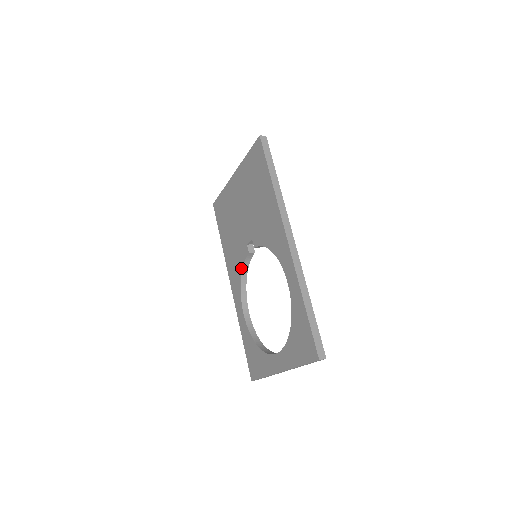
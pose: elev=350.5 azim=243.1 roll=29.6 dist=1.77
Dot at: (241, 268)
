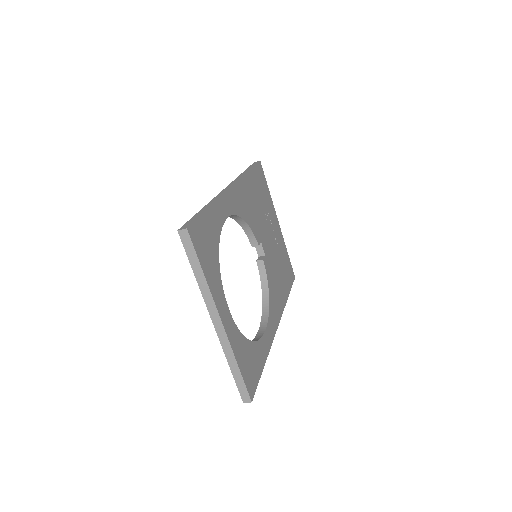
Dot at: (262, 288)
